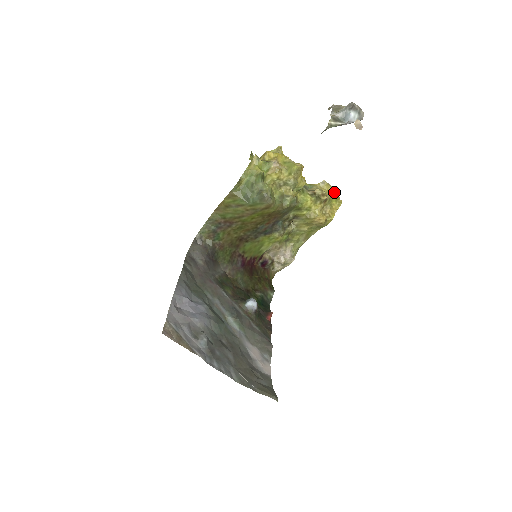
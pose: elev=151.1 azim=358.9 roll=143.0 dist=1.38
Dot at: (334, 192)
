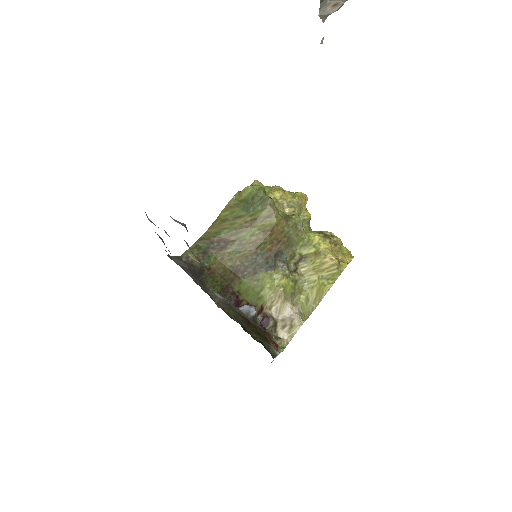
Dot at: occluded
